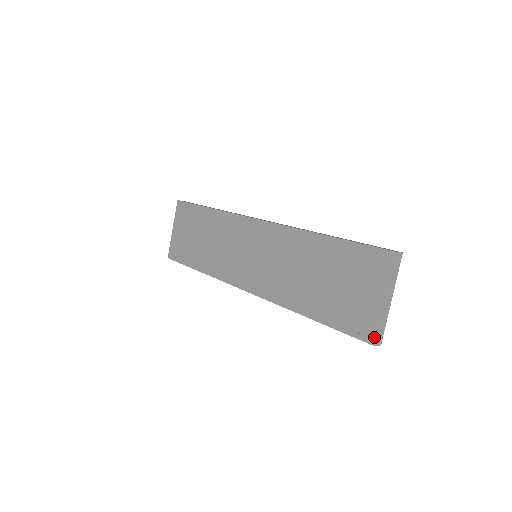
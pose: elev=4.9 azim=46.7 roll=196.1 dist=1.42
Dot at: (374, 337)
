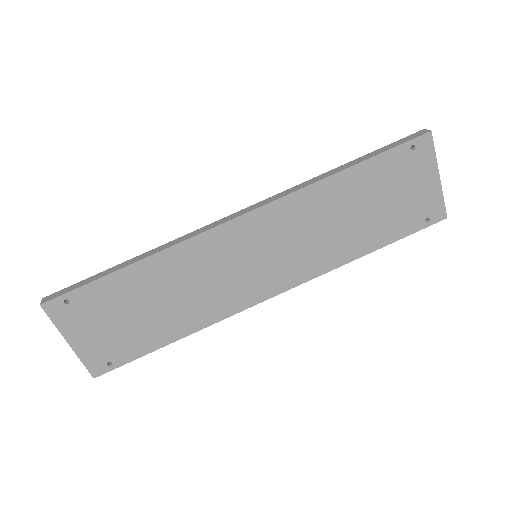
Dot at: (444, 212)
